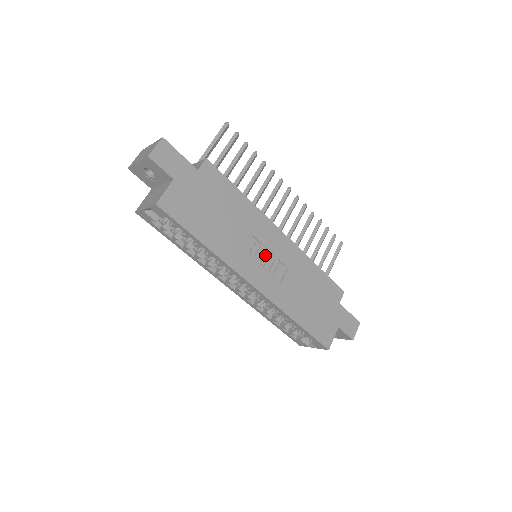
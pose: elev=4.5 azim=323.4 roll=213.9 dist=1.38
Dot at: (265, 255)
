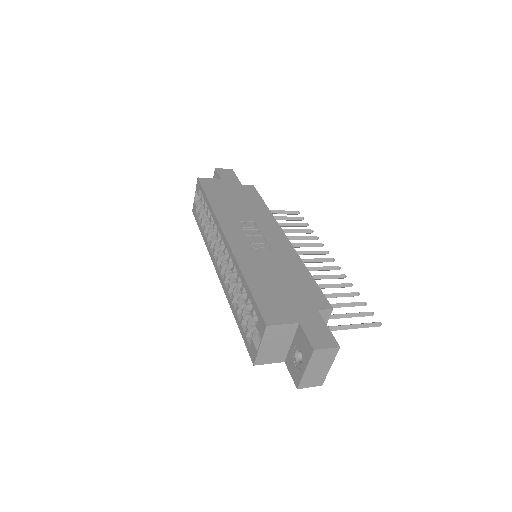
Dot at: (255, 233)
